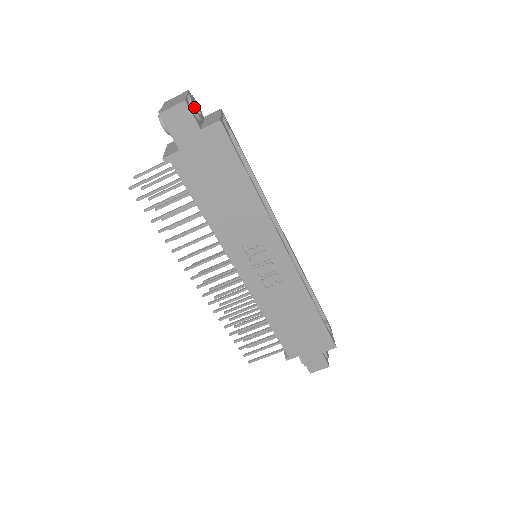
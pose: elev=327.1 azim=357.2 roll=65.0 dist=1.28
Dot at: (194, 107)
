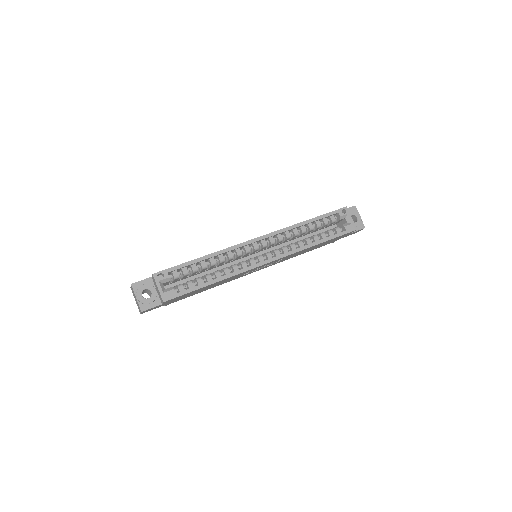
Dot at: (147, 303)
